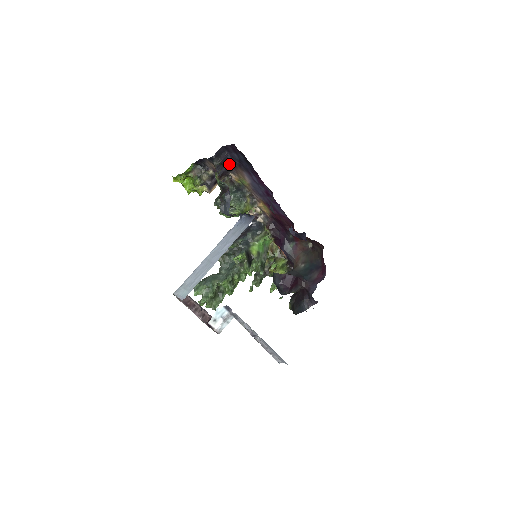
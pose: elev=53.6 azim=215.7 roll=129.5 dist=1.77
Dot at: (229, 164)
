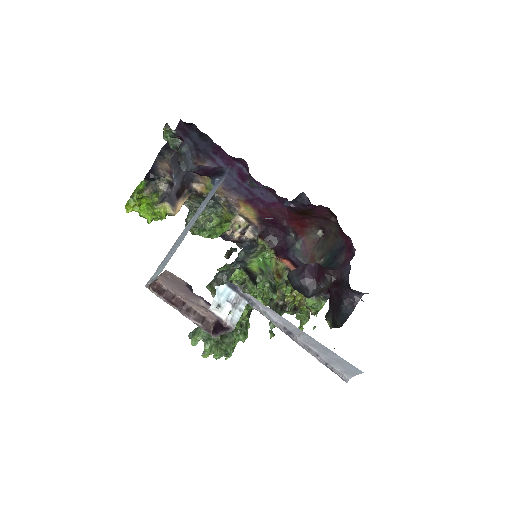
Dot at: occluded
